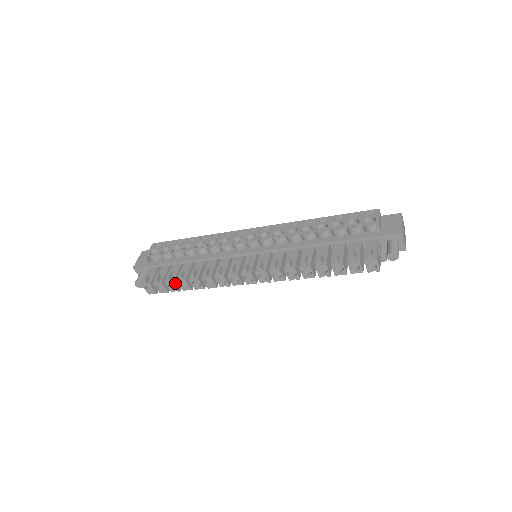
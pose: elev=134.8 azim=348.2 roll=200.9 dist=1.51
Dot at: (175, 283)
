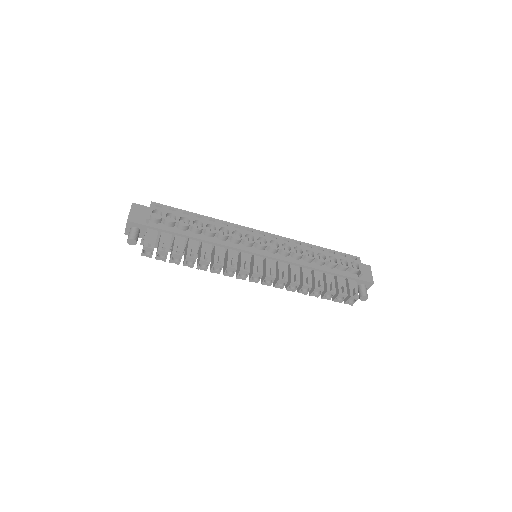
Dot at: occluded
